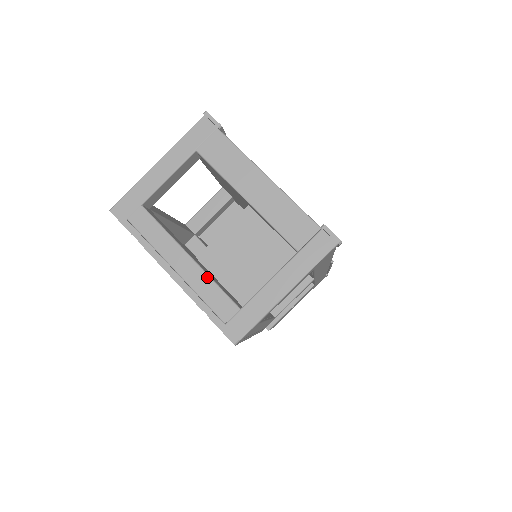
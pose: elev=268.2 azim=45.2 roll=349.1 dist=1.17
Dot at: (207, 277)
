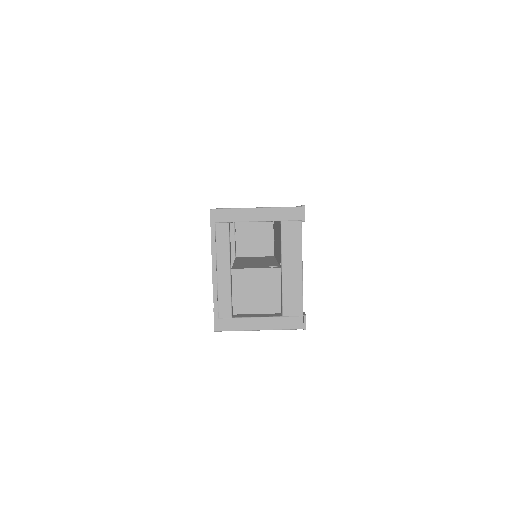
Dot at: (230, 289)
